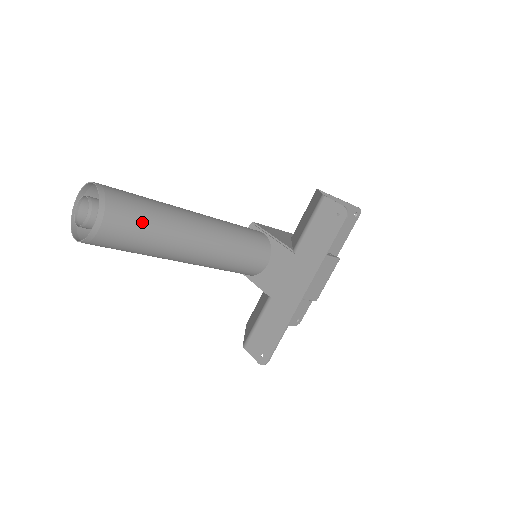
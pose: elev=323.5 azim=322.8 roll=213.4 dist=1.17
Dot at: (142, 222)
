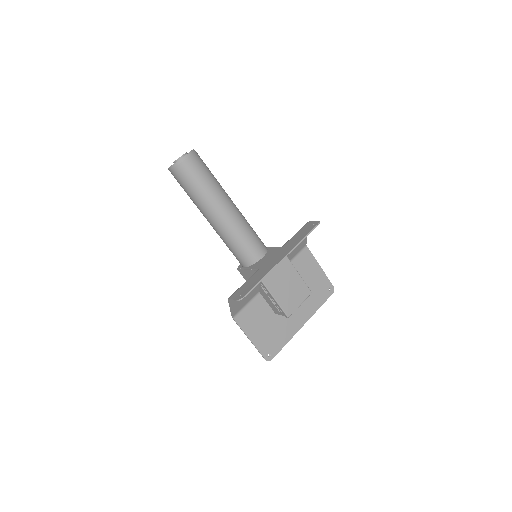
Dot at: (206, 173)
